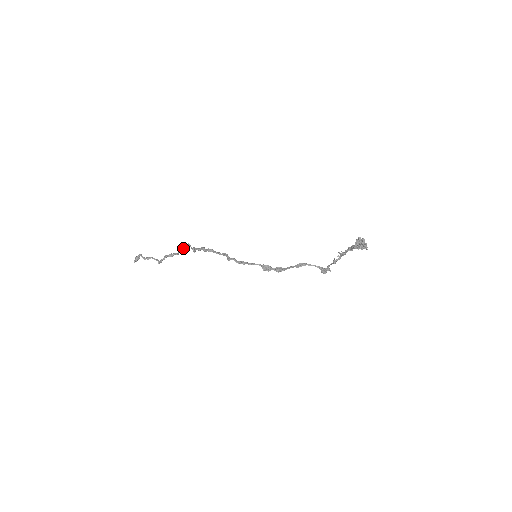
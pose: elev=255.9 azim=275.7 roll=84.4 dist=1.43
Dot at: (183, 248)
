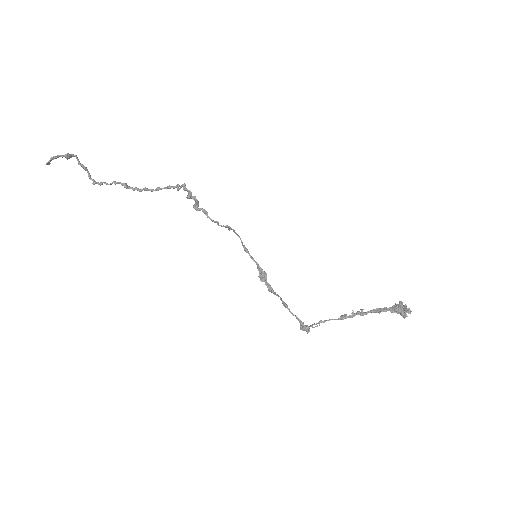
Dot at: (159, 188)
